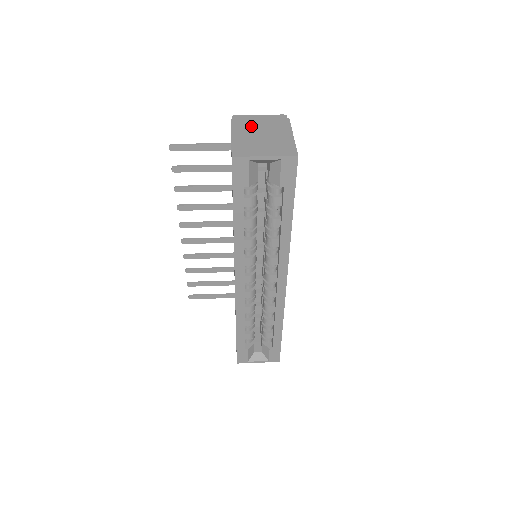
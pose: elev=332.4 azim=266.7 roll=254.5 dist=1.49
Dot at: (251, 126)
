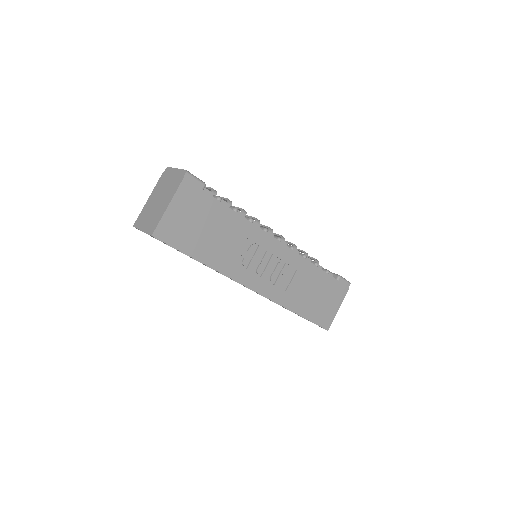
Dot at: (162, 186)
